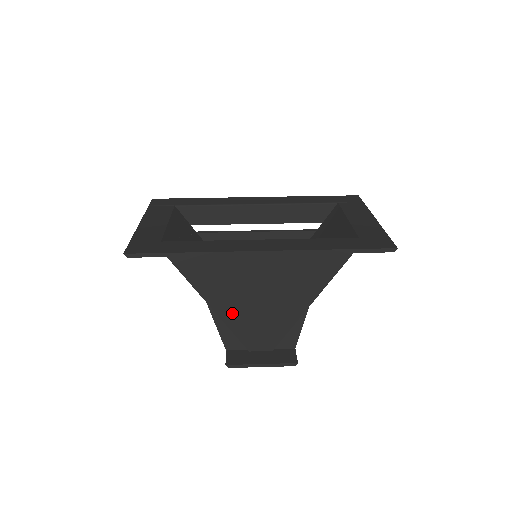
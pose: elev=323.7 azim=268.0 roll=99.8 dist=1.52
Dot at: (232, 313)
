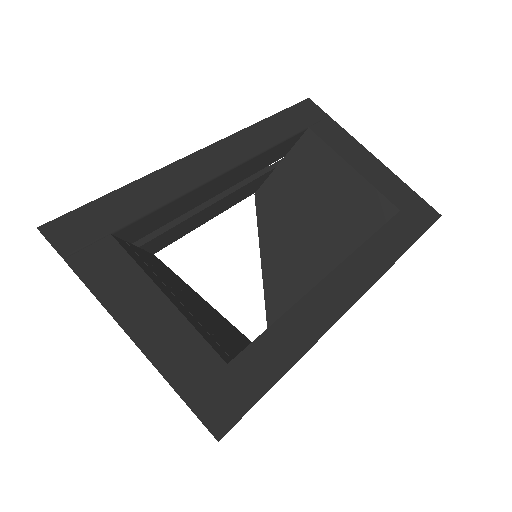
Dot at: occluded
